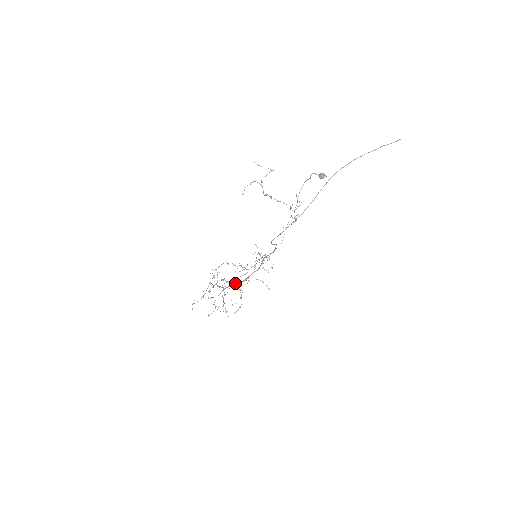
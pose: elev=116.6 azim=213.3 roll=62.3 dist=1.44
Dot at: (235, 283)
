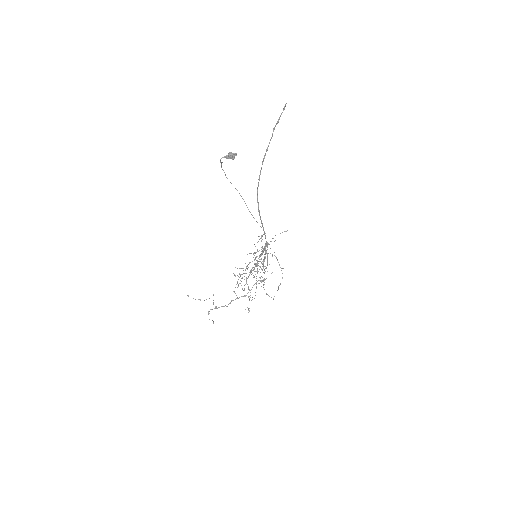
Dot at: (257, 260)
